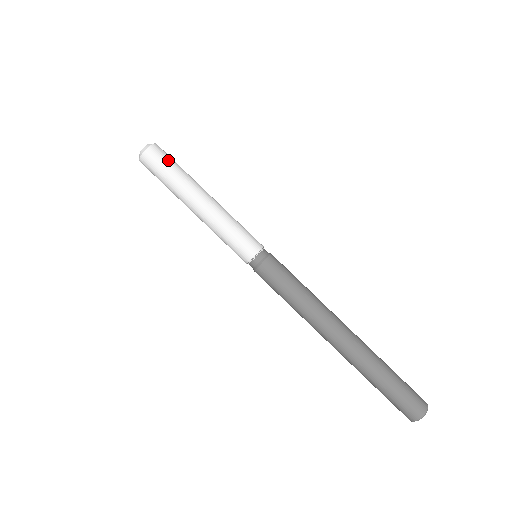
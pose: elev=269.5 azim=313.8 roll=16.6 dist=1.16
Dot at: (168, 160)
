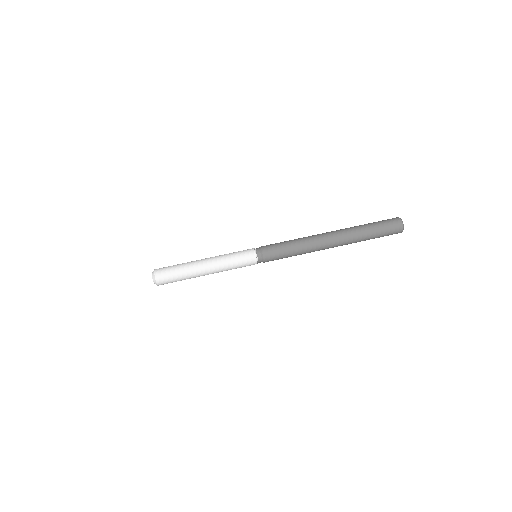
Dot at: (169, 271)
